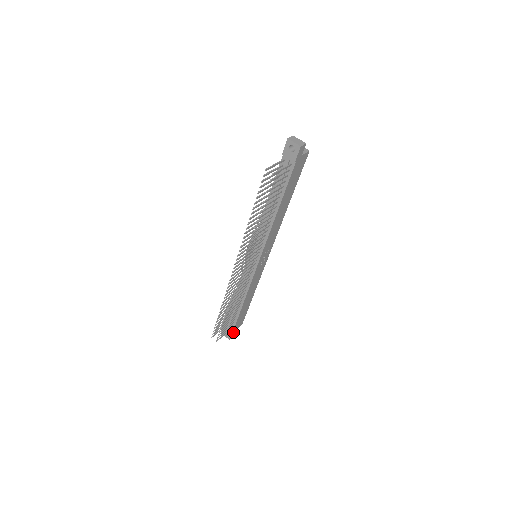
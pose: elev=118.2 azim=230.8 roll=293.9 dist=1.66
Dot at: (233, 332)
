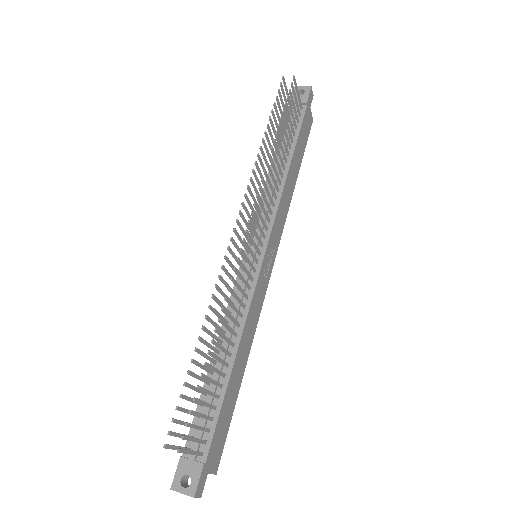
Dot at: (203, 474)
